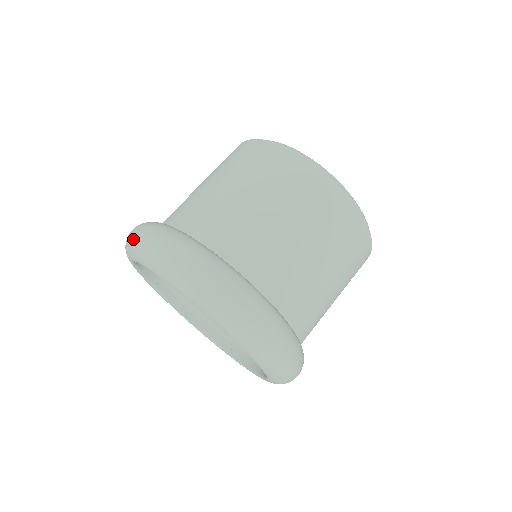
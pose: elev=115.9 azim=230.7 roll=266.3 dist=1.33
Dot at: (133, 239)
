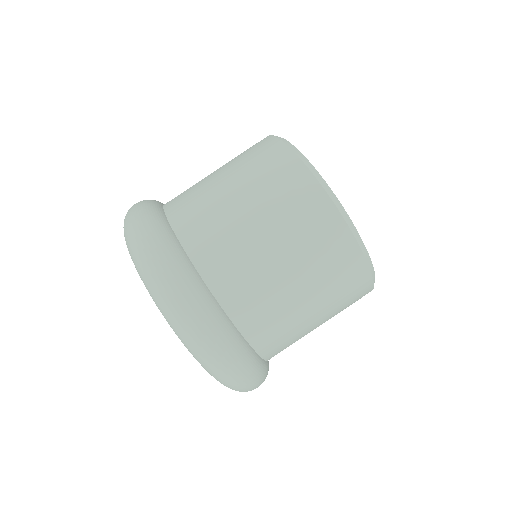
Dot at: (127, 223)
